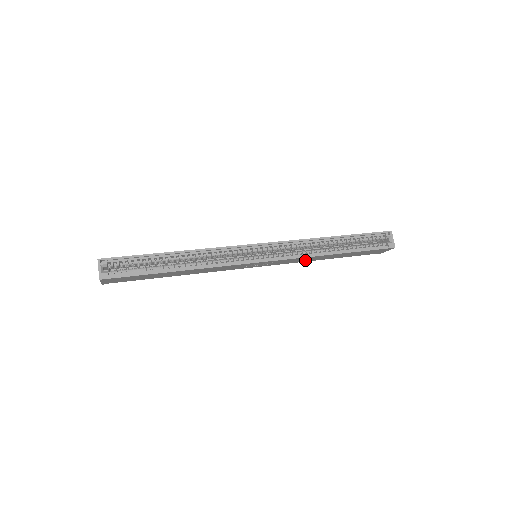
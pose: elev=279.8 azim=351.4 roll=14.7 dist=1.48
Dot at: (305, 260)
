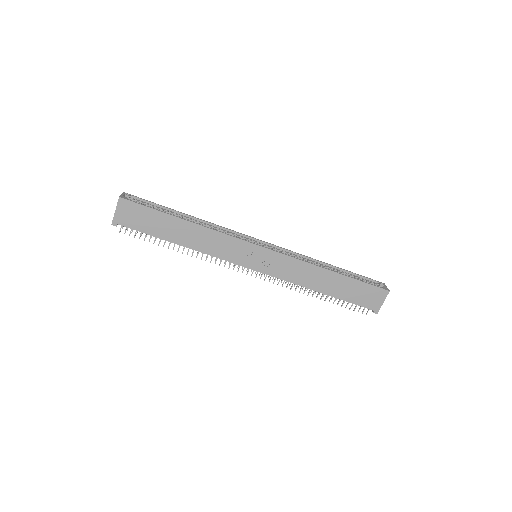
Dot at: (302, 279)
